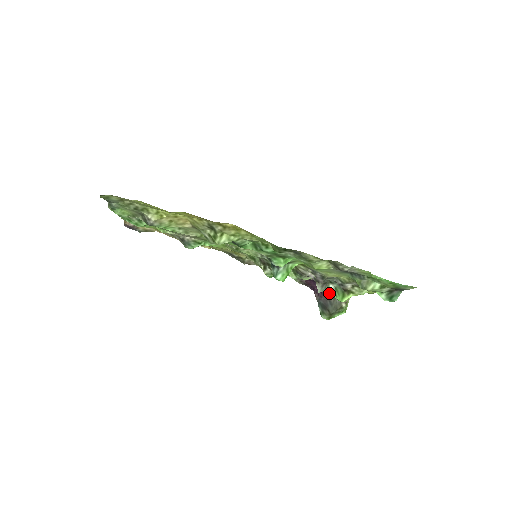
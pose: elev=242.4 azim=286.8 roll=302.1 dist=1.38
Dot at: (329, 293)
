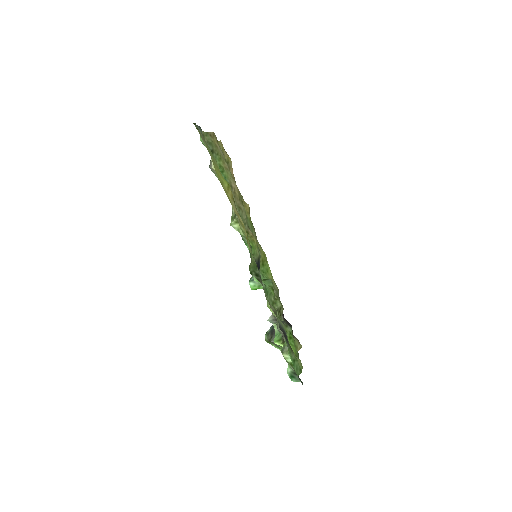
Dot at: (275, 328)
